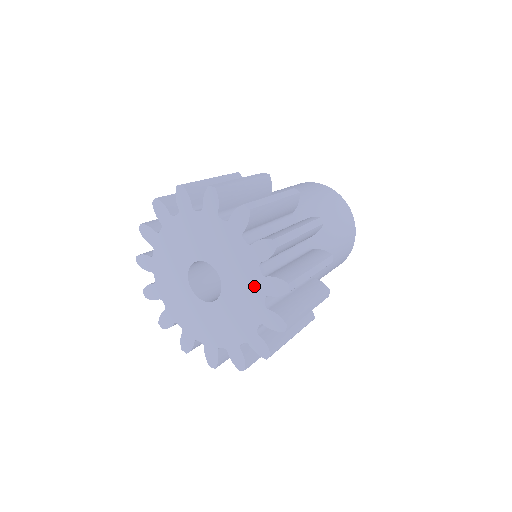
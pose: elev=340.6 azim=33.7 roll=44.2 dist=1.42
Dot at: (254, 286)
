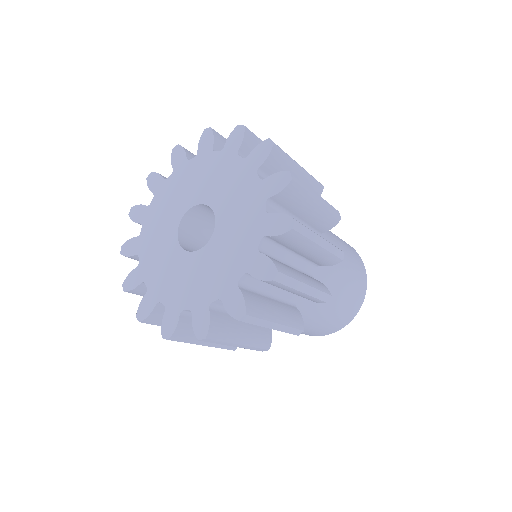
Dot at: (242, 175)
